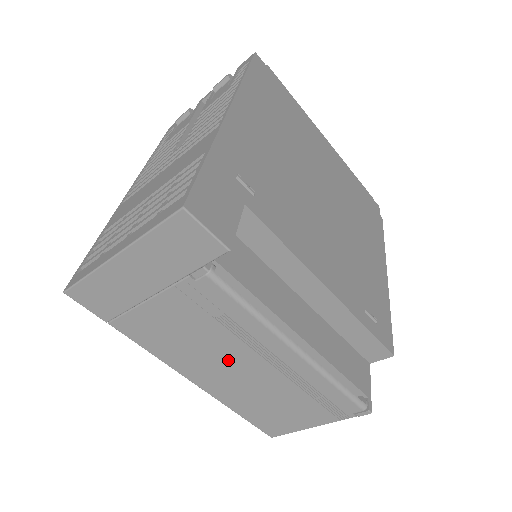
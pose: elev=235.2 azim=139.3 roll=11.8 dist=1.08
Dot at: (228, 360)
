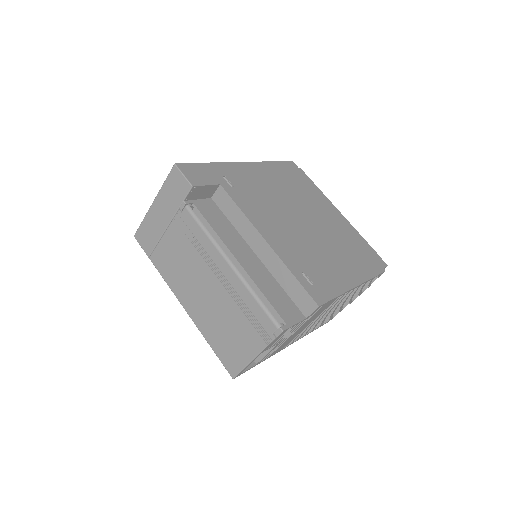
Dot at: (200, 281)
